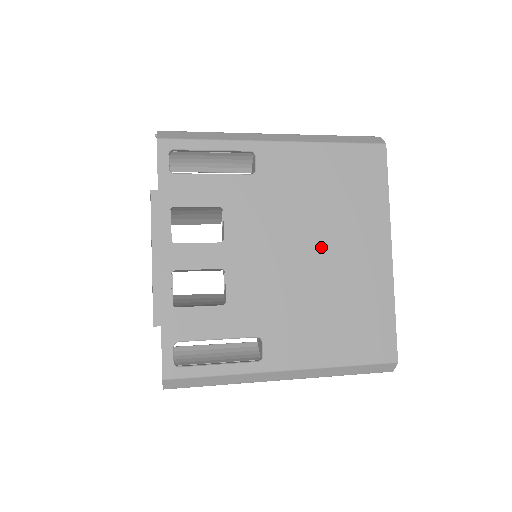
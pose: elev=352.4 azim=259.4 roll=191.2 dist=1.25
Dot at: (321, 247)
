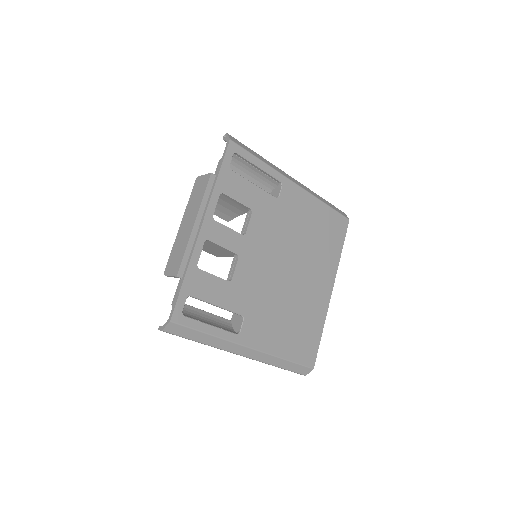
Dot at: (298, 269)
